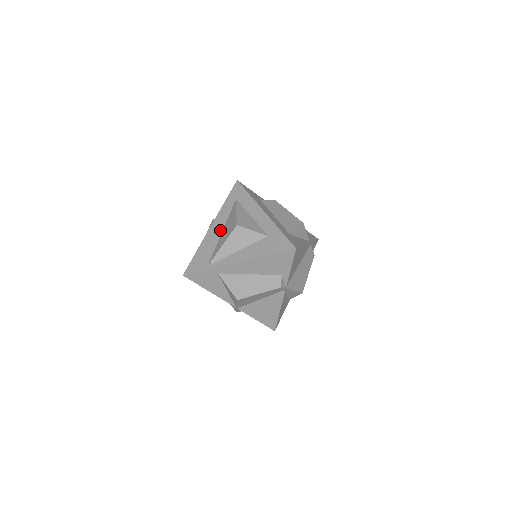
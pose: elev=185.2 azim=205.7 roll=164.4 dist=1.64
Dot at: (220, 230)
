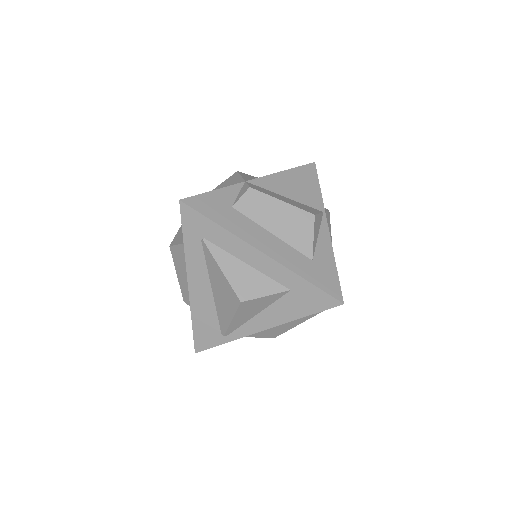
Dot at: (207, 289)
